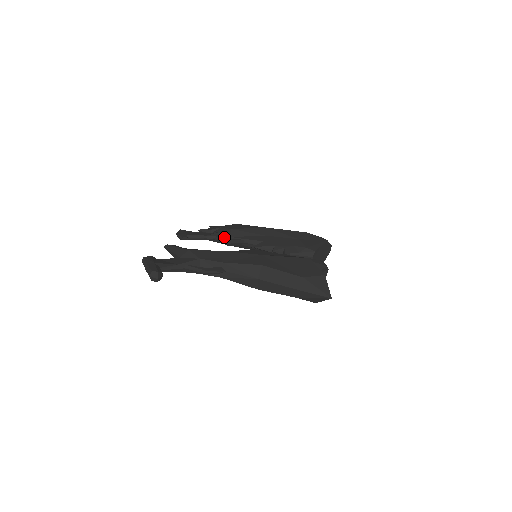
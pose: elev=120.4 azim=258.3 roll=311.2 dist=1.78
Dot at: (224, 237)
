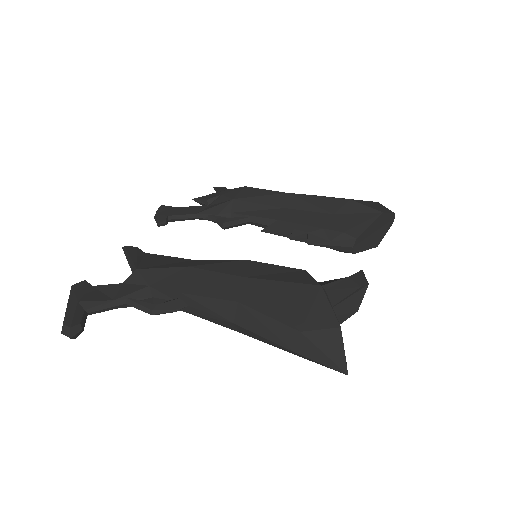
Dot at: (221, 214)
